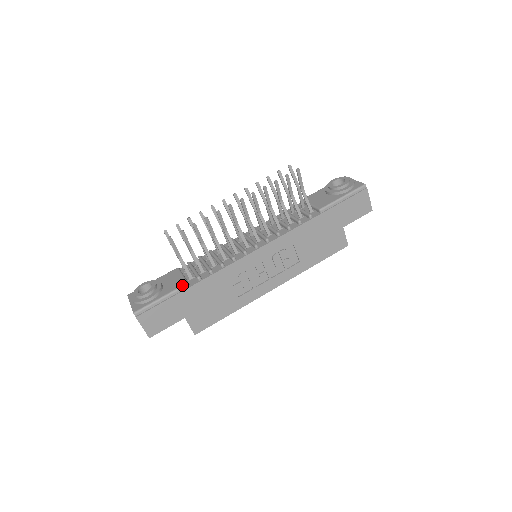
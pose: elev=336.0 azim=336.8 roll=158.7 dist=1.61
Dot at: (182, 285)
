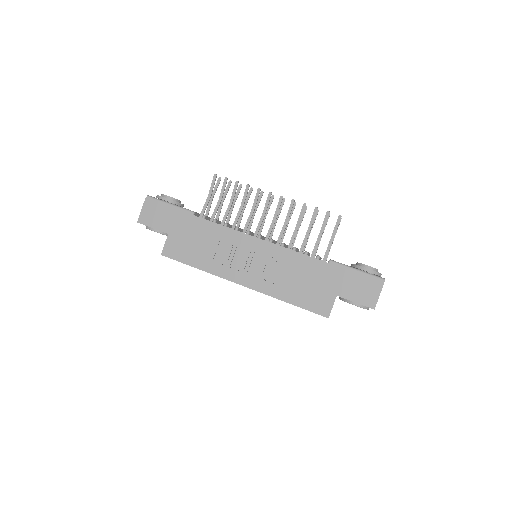
Dot at: (190, 210)
